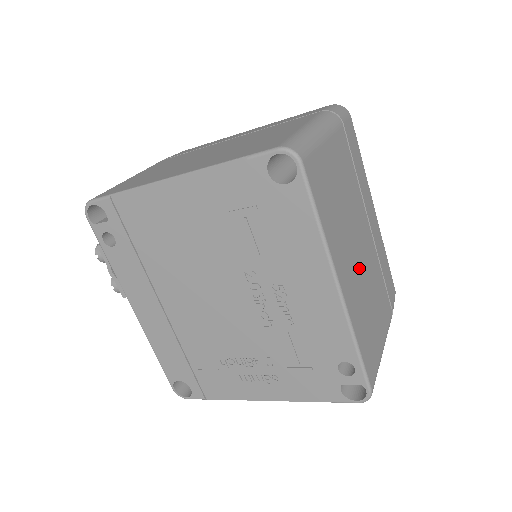
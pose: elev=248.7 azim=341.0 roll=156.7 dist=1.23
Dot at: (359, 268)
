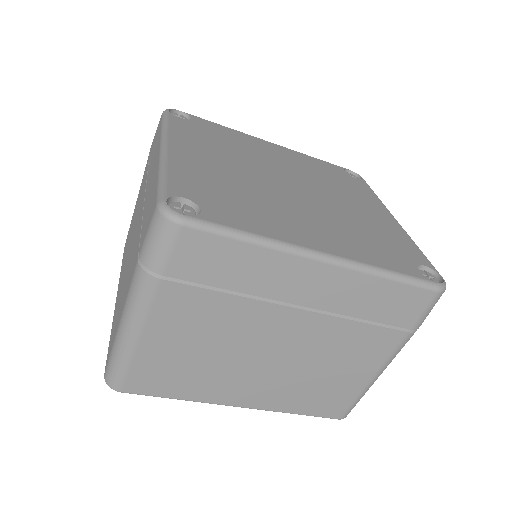
Dot at: (278, 368)
